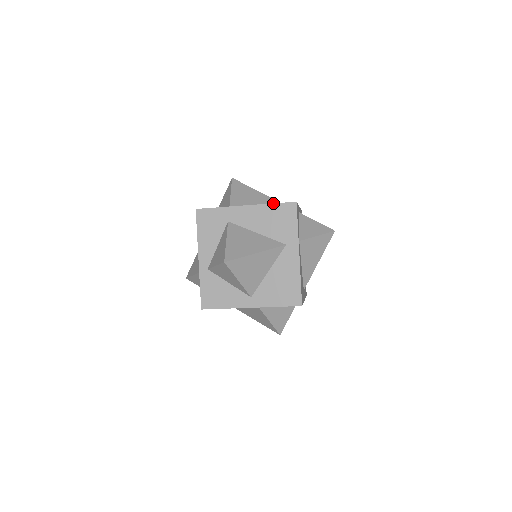
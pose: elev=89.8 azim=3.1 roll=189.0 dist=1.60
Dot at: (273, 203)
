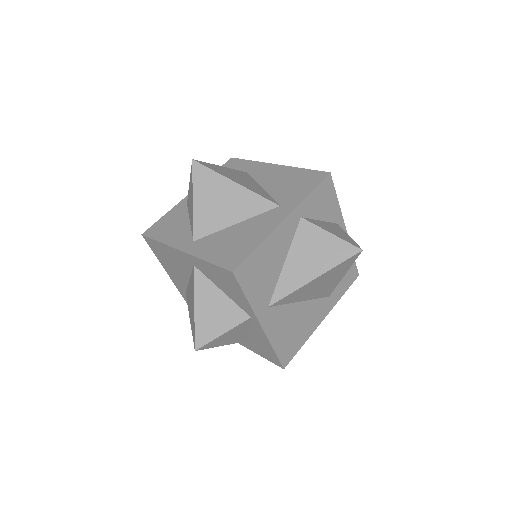
Dot at: occluded
